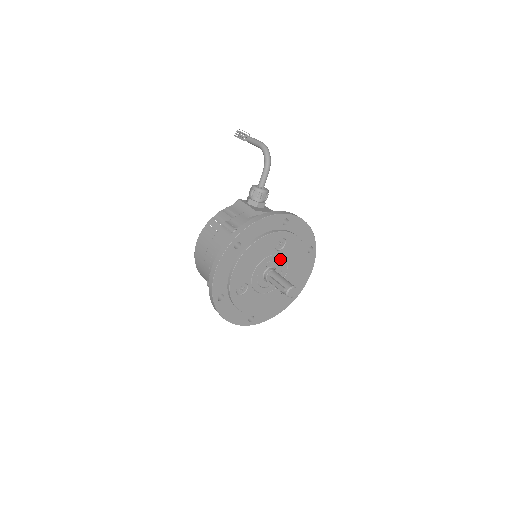
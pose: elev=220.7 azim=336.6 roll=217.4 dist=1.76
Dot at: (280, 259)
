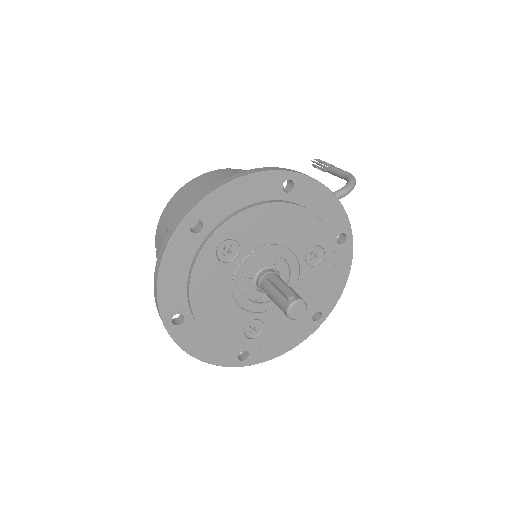
Dot at: (294, 276)
